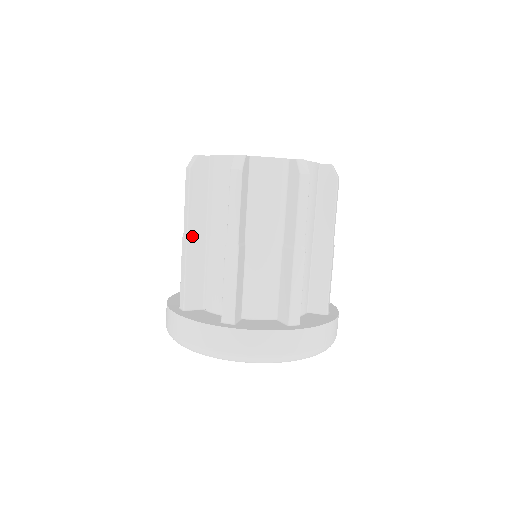
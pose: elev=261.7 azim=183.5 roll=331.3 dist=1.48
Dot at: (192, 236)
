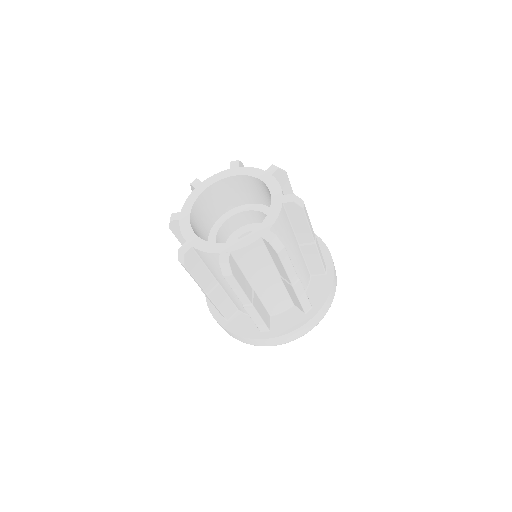
Dot at: occluded
